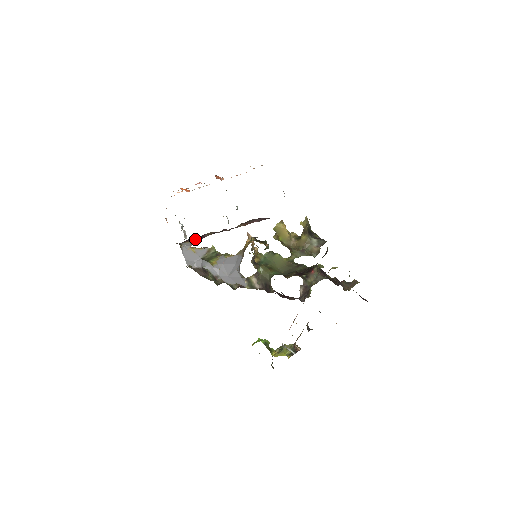
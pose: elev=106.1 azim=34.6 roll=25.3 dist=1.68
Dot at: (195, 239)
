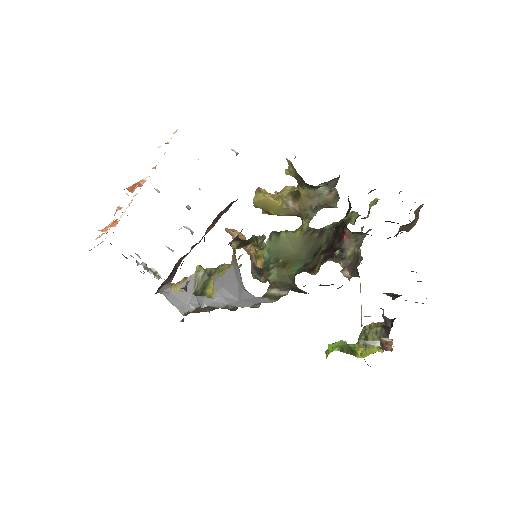
Dot at: (168, 279)
